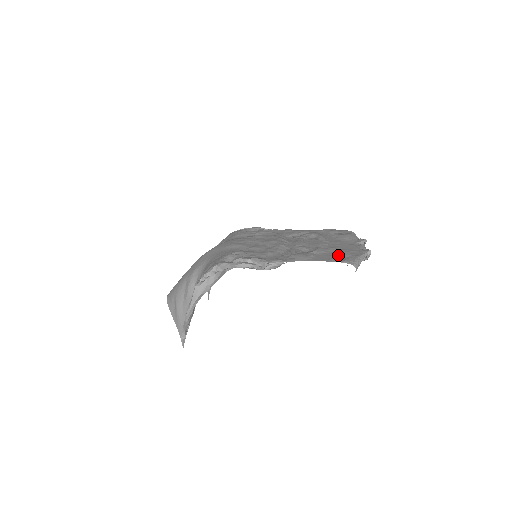
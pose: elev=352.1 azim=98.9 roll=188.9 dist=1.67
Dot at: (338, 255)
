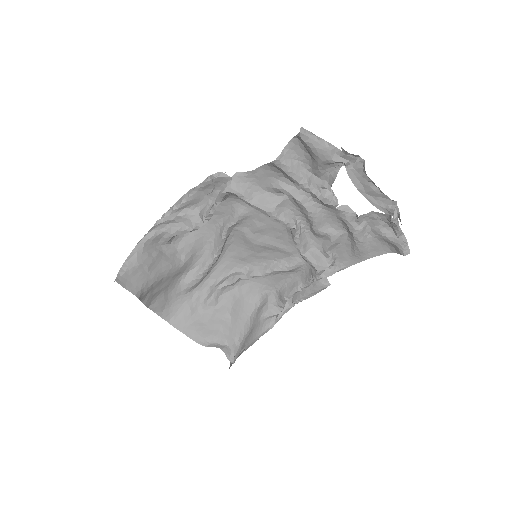
Dot at: (307, 160)
